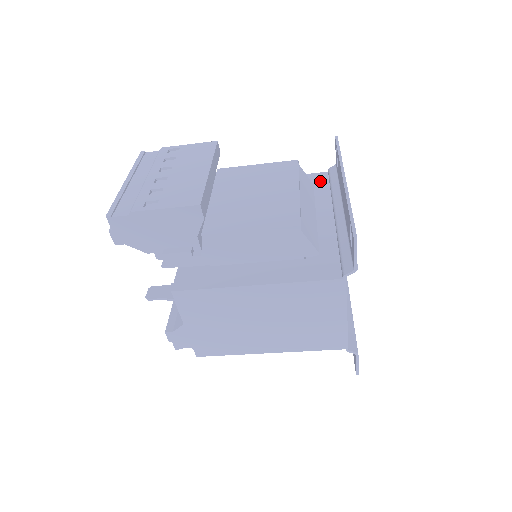
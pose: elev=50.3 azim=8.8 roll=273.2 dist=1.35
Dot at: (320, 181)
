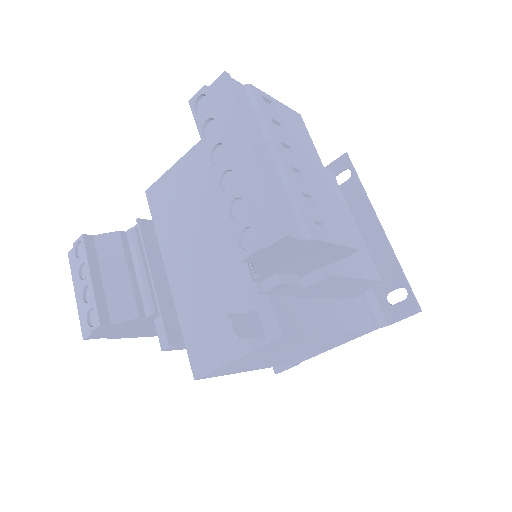
Dot at: occluded
